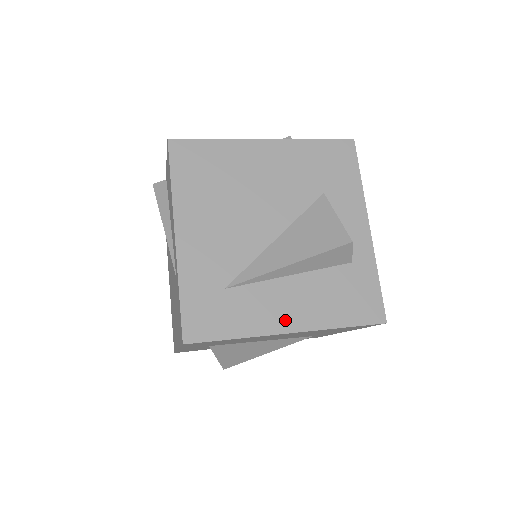
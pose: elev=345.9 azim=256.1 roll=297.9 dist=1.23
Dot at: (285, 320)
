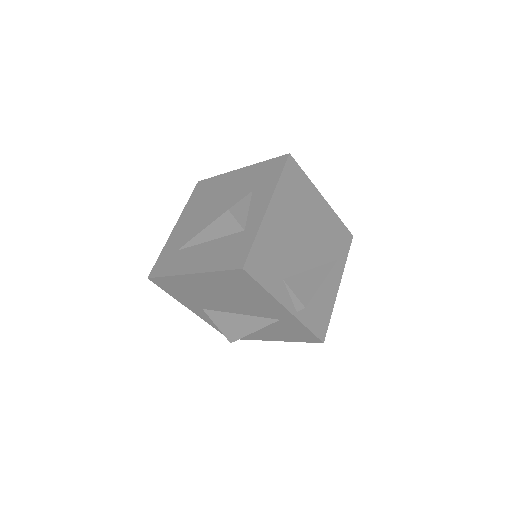
Dot at: (192, 267)
